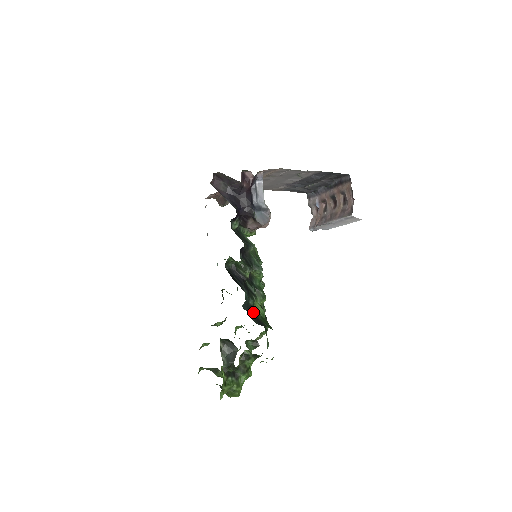
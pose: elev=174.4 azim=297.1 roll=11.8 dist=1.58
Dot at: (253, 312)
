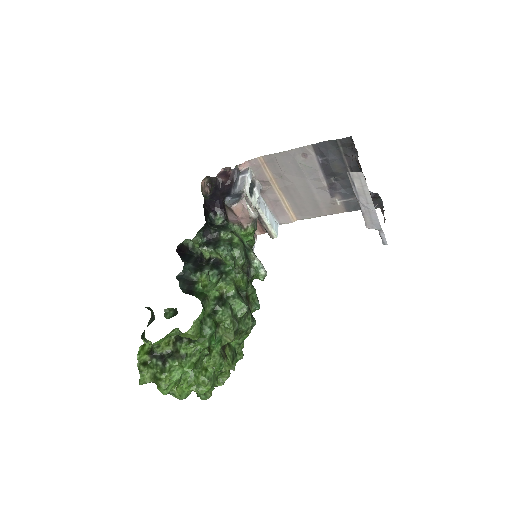
Dot at: (190, 285)
